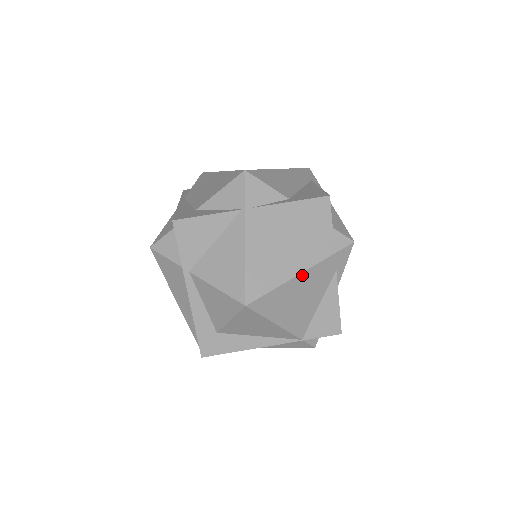
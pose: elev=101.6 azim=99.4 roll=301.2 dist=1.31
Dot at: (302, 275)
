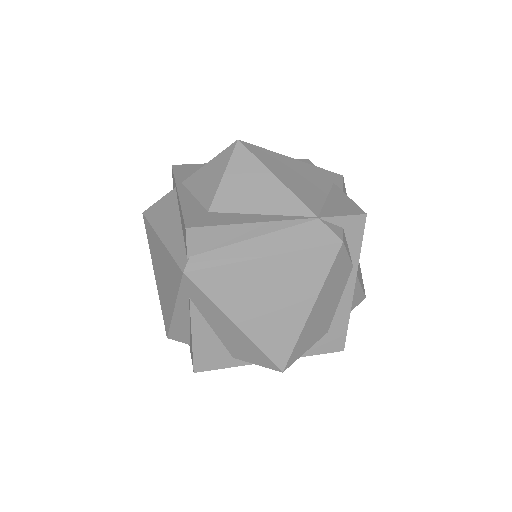
Dot at: (295, 161)
